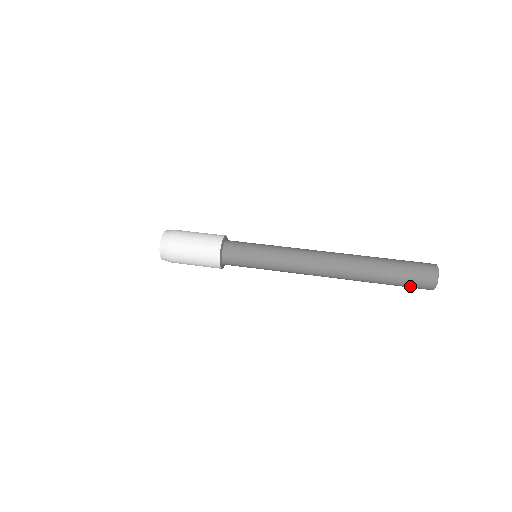
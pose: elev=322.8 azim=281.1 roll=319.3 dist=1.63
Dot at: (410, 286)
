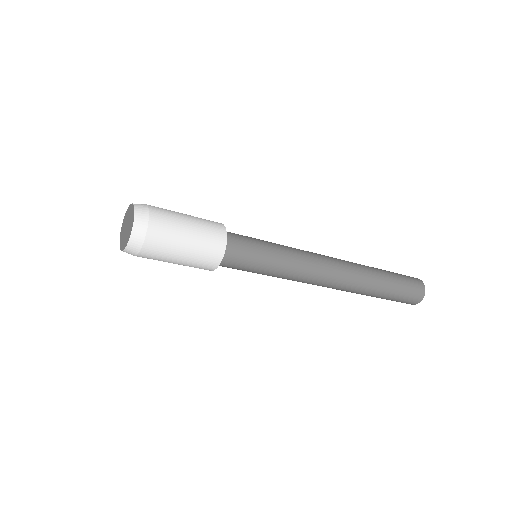
Dot at: (406, 279)
